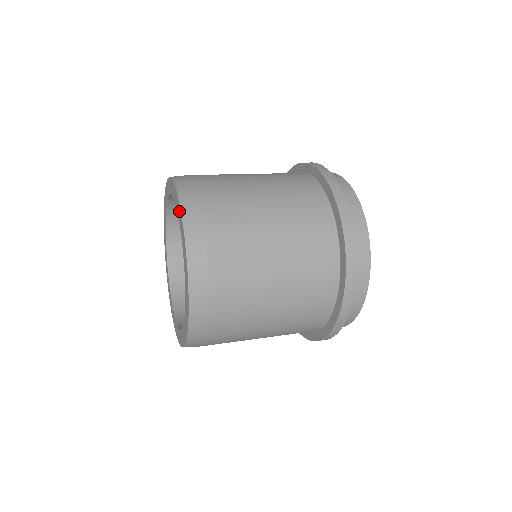
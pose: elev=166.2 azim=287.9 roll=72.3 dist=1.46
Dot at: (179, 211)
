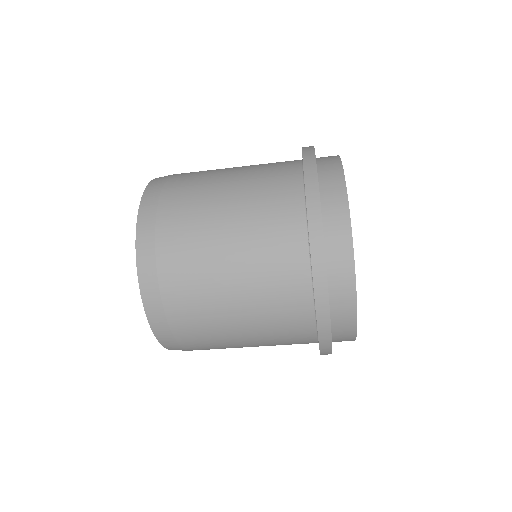
Dot at: occluded
